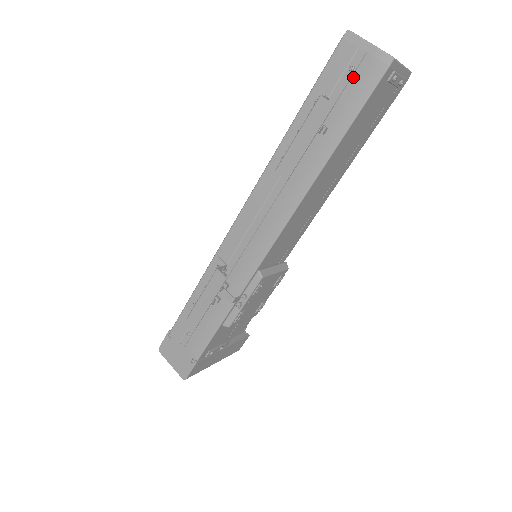
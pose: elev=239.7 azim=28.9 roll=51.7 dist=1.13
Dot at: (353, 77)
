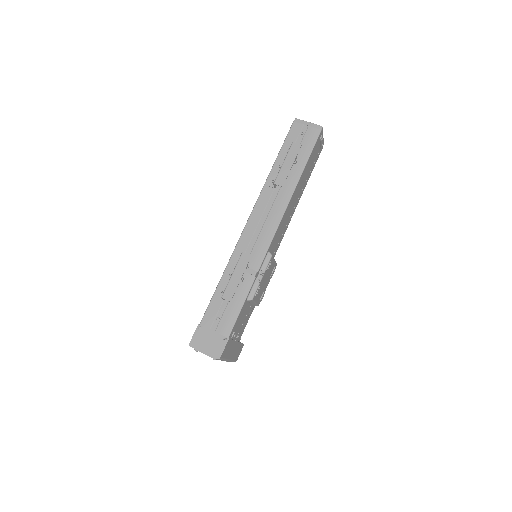
Dot at: (304, 137)
